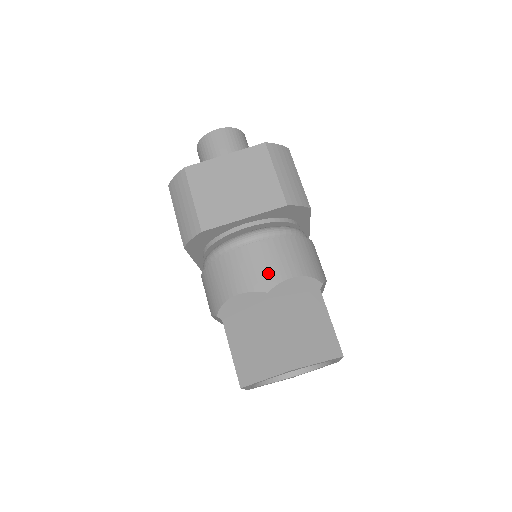
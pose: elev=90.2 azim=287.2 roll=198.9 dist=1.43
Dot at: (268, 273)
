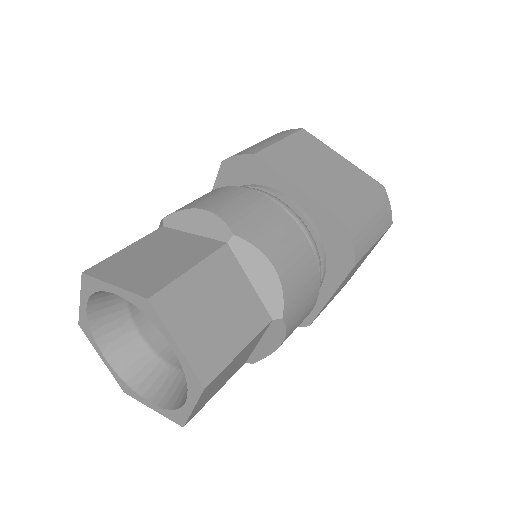
Dot at: (257, 229)
